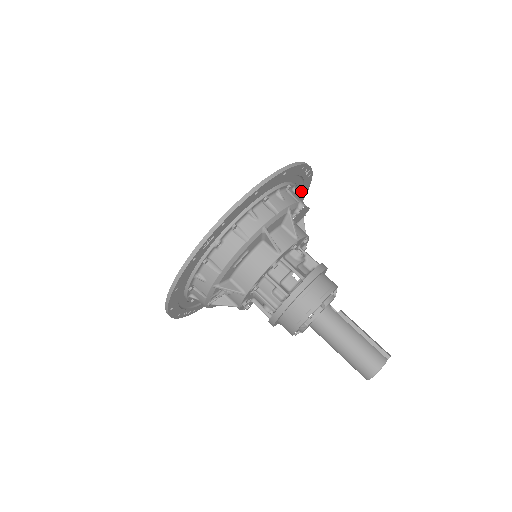
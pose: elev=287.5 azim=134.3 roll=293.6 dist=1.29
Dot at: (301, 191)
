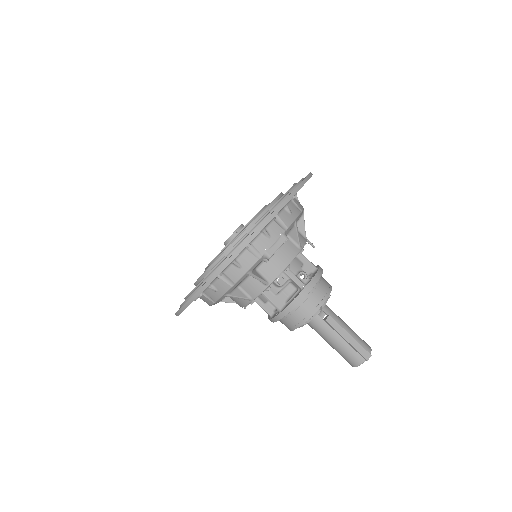
Dot at: occluded
